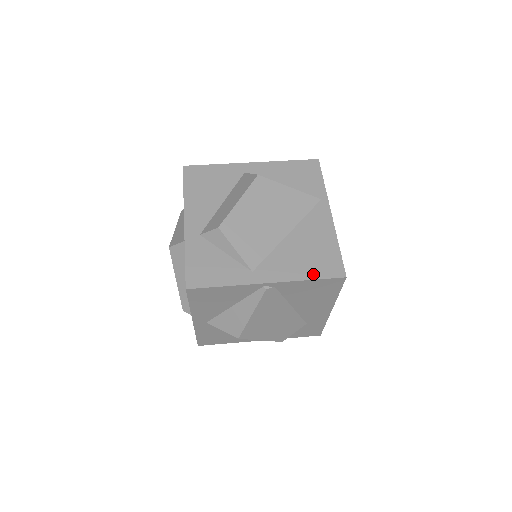
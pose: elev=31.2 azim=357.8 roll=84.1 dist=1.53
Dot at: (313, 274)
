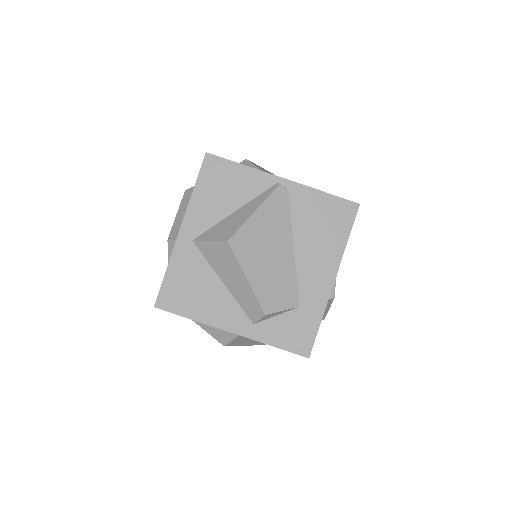
Dot at: (327, 194)
